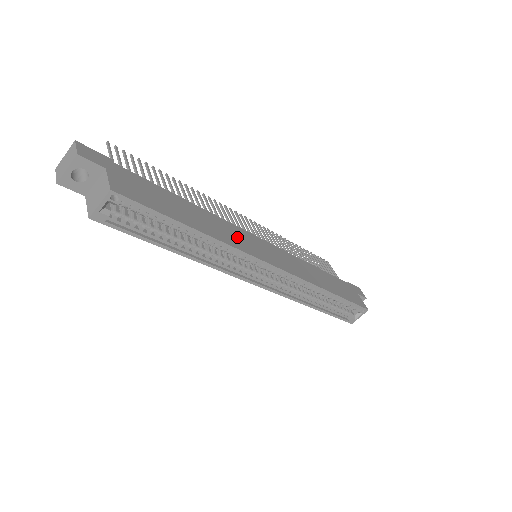
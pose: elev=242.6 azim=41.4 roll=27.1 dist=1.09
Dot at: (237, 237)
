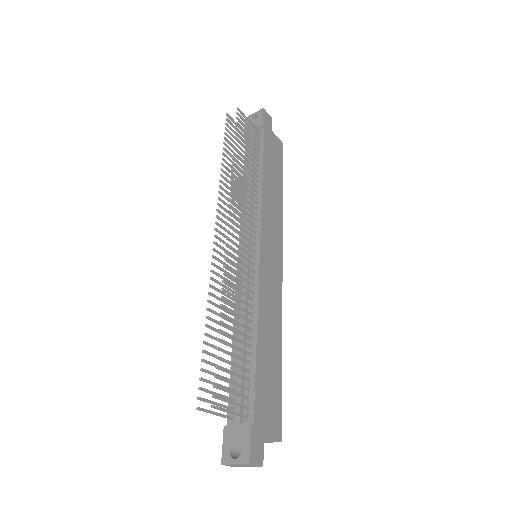
Dot at: (271, 295)
